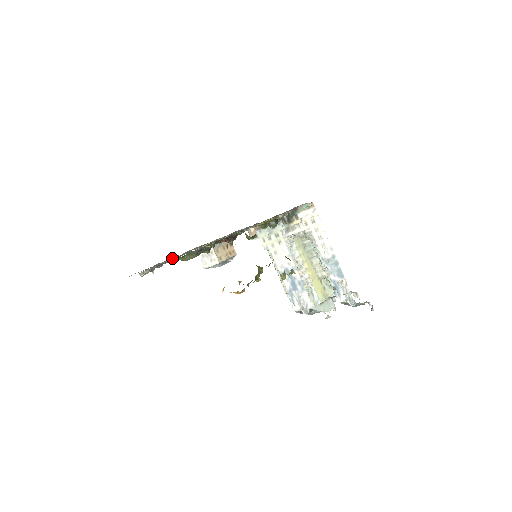
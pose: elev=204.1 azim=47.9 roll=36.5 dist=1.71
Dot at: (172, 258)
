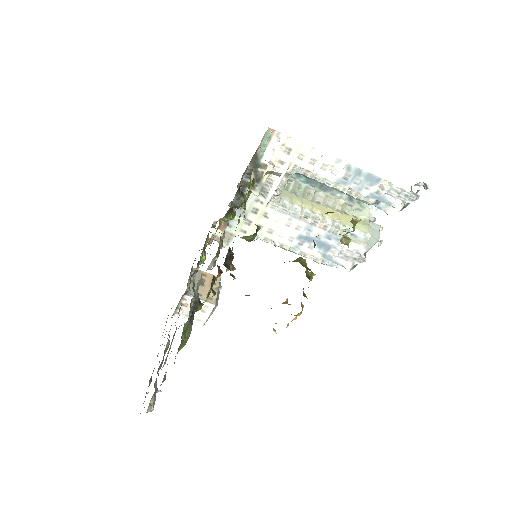
Dot at: occluded
